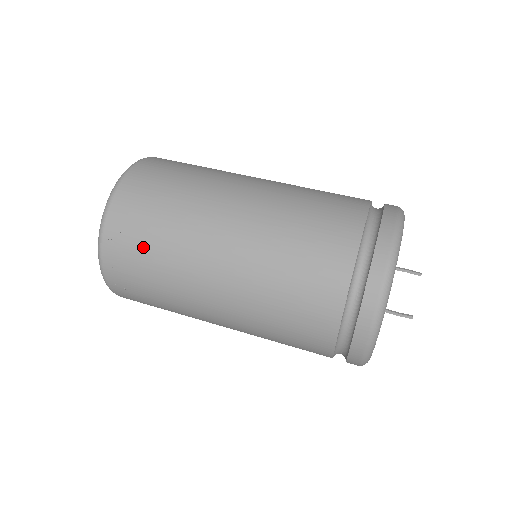
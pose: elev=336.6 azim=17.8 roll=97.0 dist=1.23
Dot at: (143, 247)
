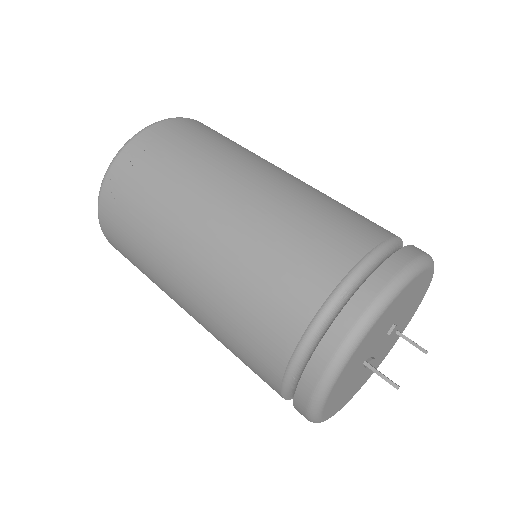
Dot at: (156, 166)
